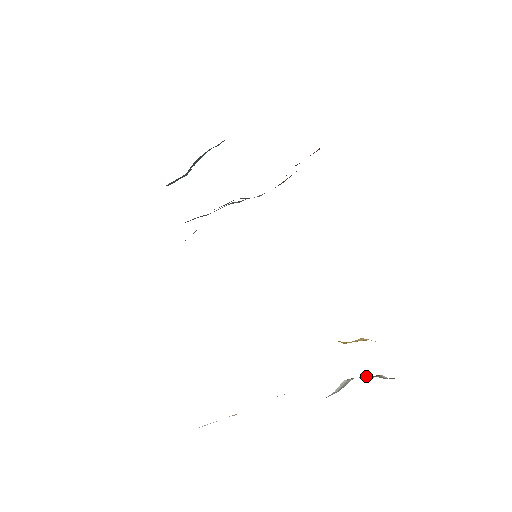
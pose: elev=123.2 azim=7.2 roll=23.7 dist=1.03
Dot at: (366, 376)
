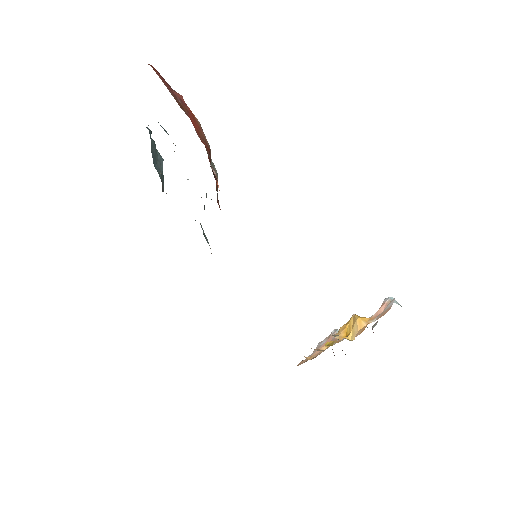
Dot at: occluded
